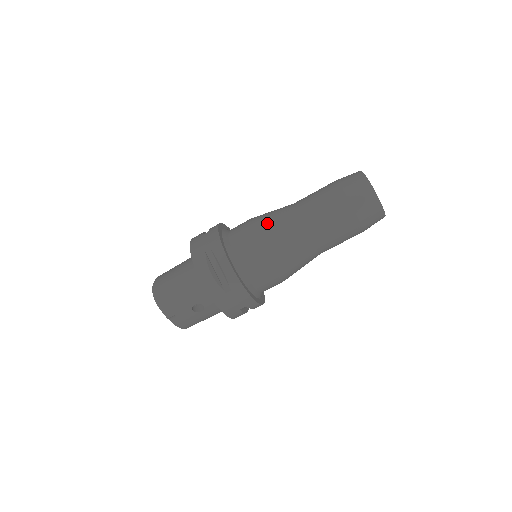
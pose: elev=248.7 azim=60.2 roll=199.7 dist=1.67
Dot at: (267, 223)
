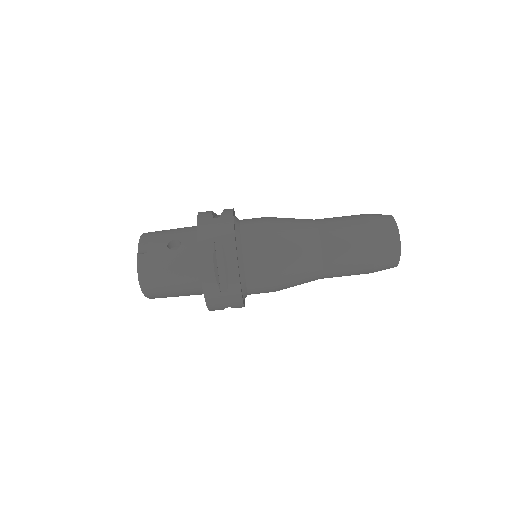
Dot at: occluded
